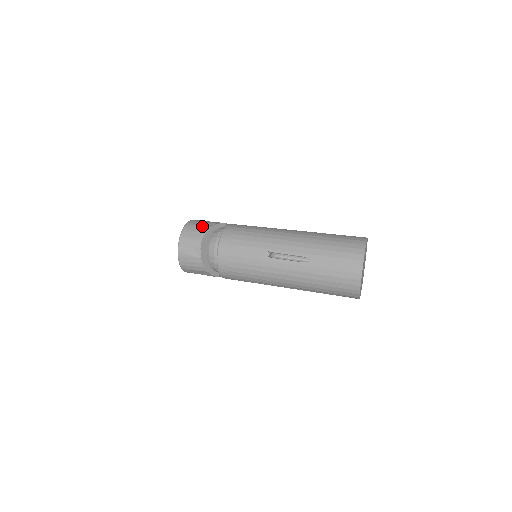
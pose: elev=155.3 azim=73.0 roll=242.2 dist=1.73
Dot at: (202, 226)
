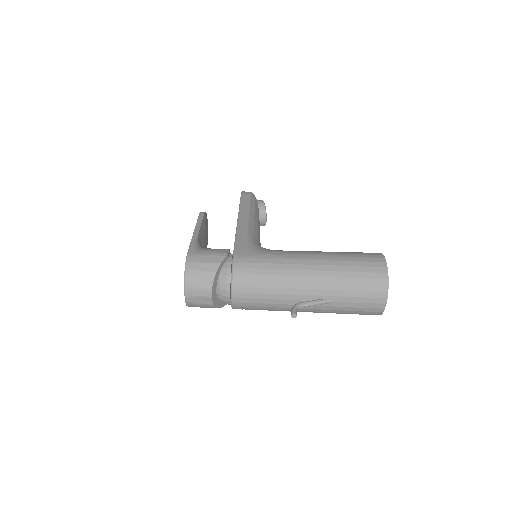
Dot at: (206, 272)
